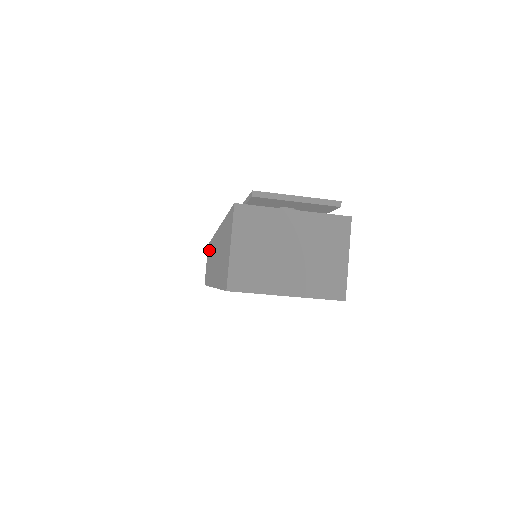
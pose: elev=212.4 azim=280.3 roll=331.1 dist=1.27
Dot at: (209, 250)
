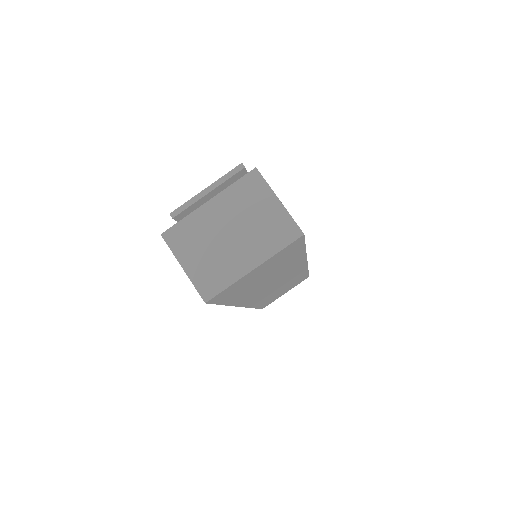
Dot at: occluded
